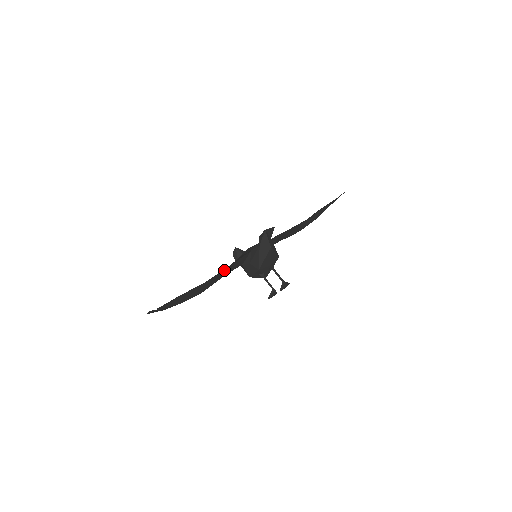
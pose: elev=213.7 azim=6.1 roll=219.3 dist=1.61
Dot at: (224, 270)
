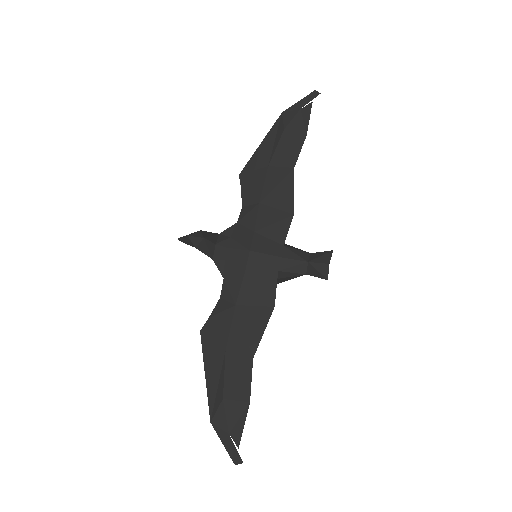
Dot at: (262, 322)
